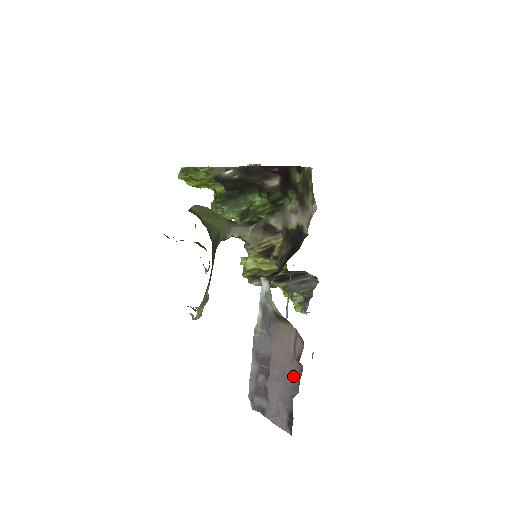
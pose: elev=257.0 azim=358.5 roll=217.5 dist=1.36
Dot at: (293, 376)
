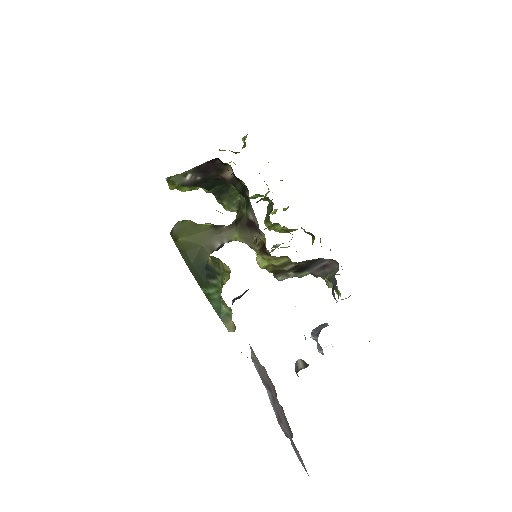
Dot at: (284, 415)
